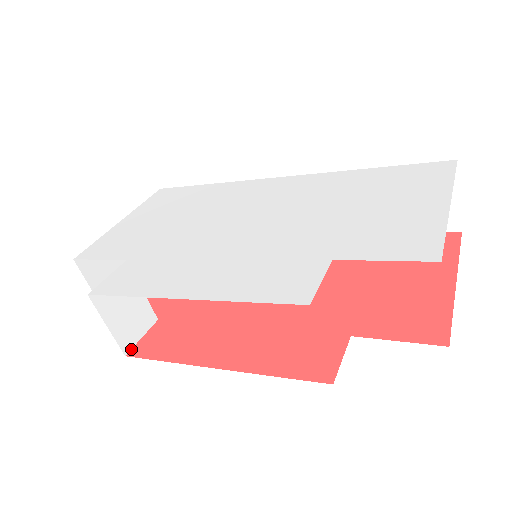
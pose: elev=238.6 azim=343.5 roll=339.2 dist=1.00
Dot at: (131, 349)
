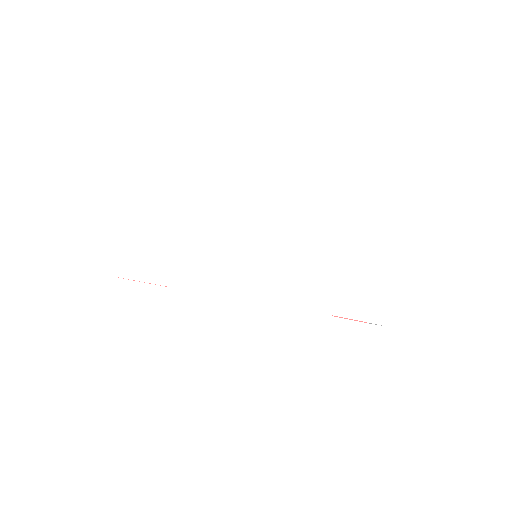
Dot at: occluded
